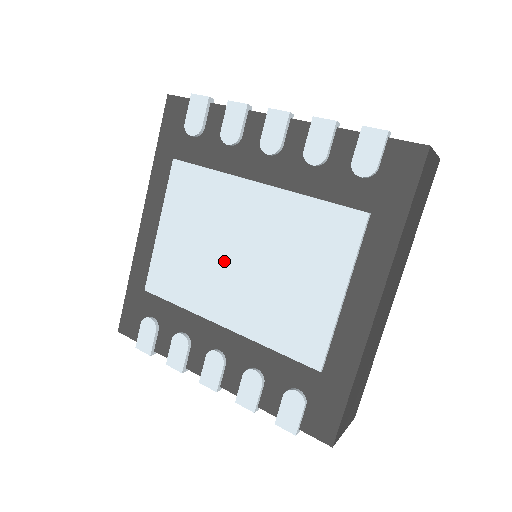
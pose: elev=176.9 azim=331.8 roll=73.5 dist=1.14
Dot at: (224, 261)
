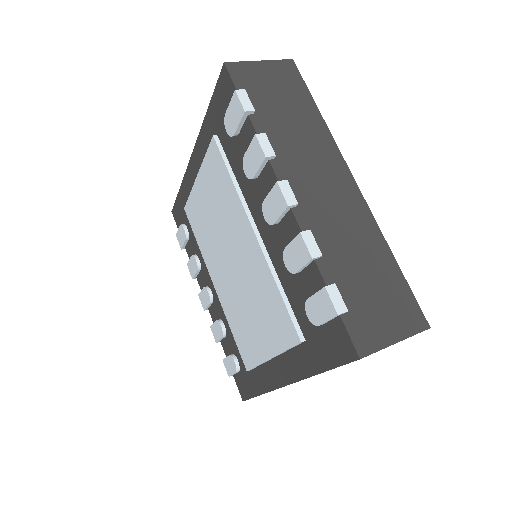
Dot at: (223, 251)
